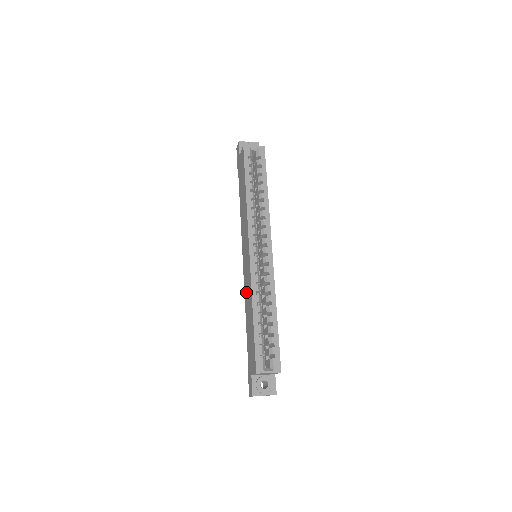
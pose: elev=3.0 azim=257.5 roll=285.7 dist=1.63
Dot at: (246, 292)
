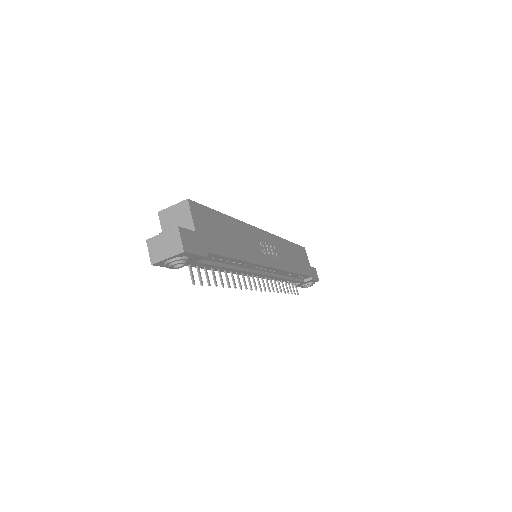
Dot at: occluded
